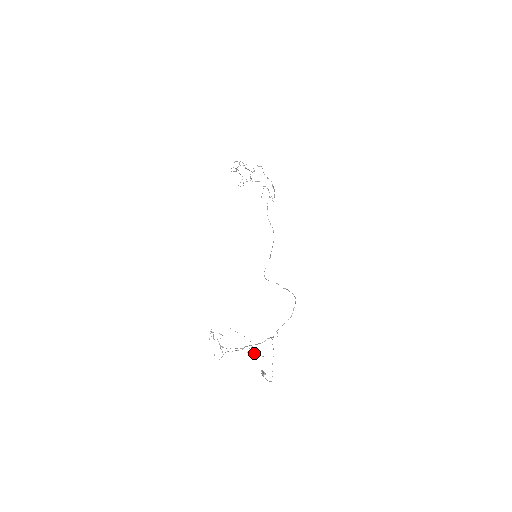
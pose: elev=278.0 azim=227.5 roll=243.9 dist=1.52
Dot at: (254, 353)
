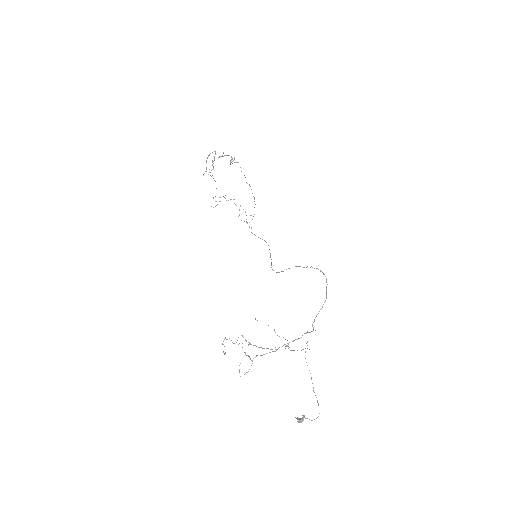
Dot at: (294, 350)
